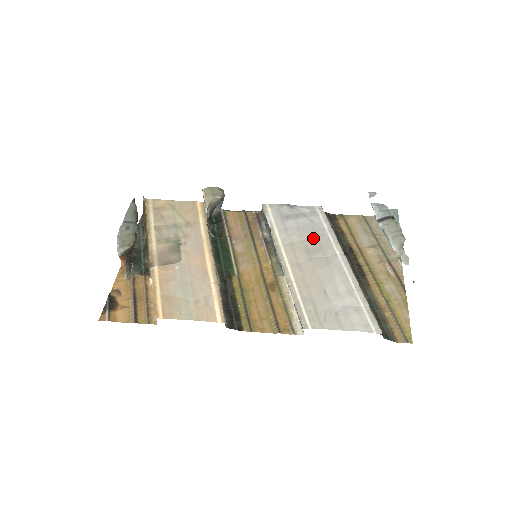
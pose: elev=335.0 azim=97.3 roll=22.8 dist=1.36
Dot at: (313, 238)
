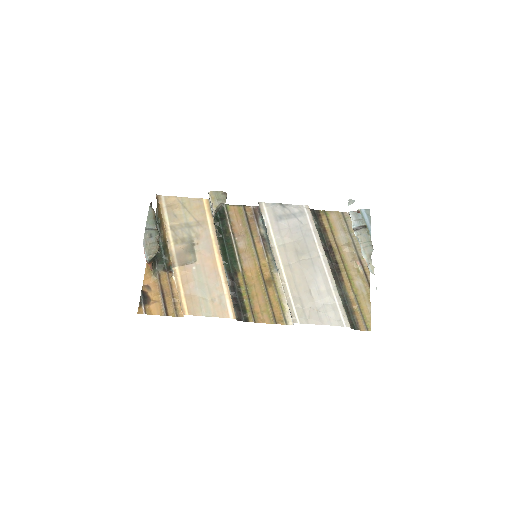
Dot at: (301, 240)
